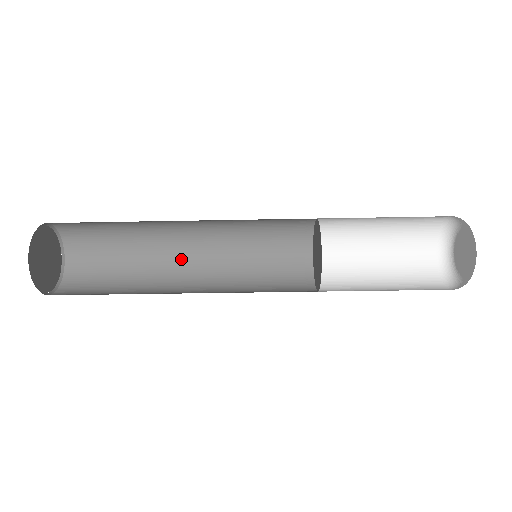
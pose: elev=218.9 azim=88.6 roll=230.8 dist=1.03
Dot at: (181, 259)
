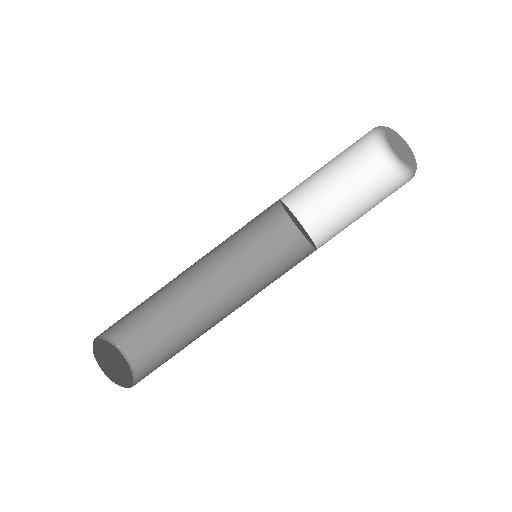
Dot at: occluded
